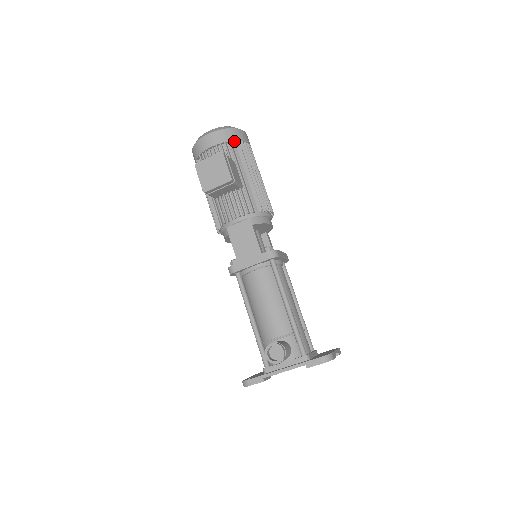
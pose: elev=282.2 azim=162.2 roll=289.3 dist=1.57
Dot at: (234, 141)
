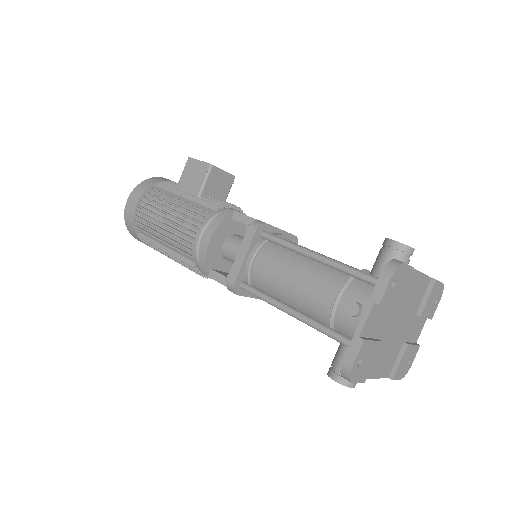
Dot at: occluded
